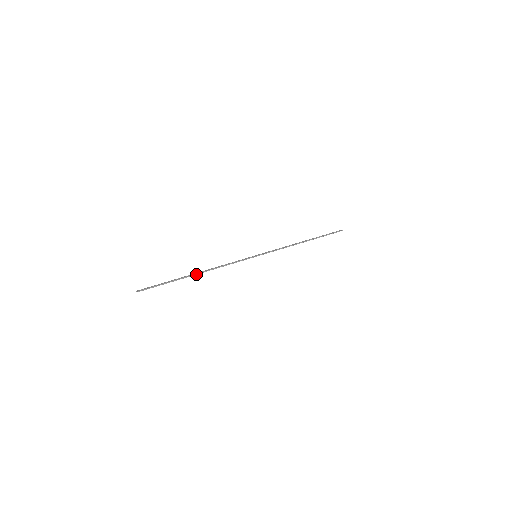
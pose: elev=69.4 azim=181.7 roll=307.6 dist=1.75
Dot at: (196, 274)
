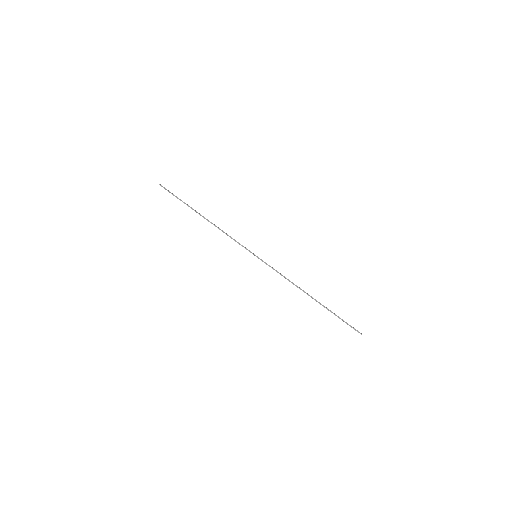
Dot at: (202, 216)
